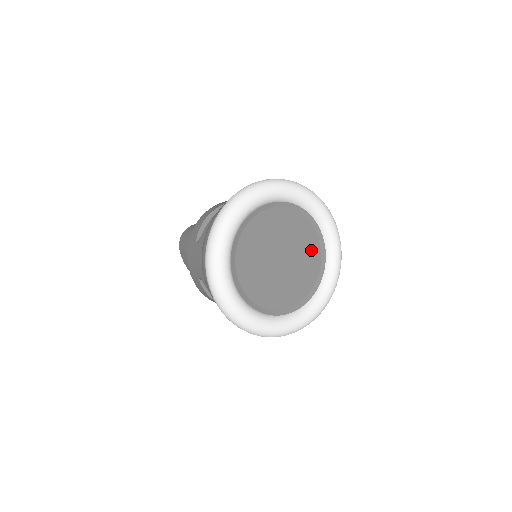
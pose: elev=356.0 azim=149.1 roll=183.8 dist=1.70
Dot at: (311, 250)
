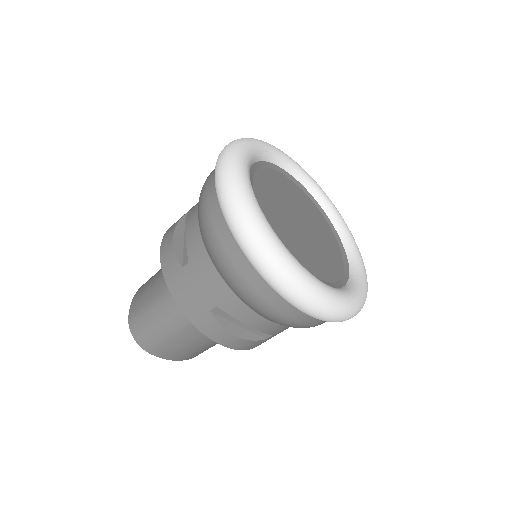
Dot at: (331, 264)
